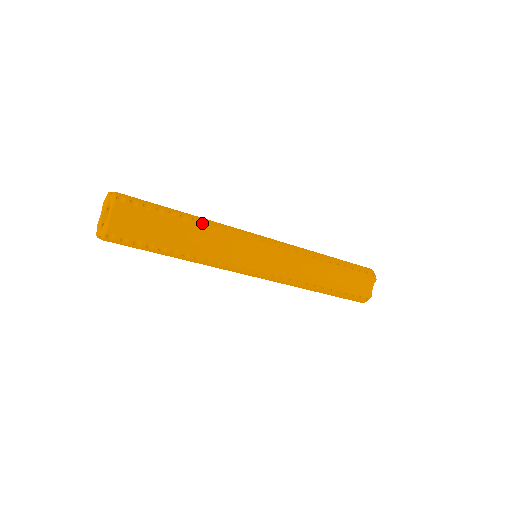
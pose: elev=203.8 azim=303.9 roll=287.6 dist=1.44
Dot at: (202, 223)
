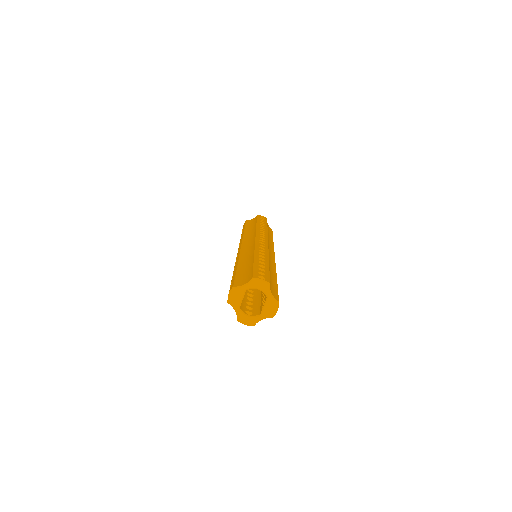
Dot at: (262, 255)
